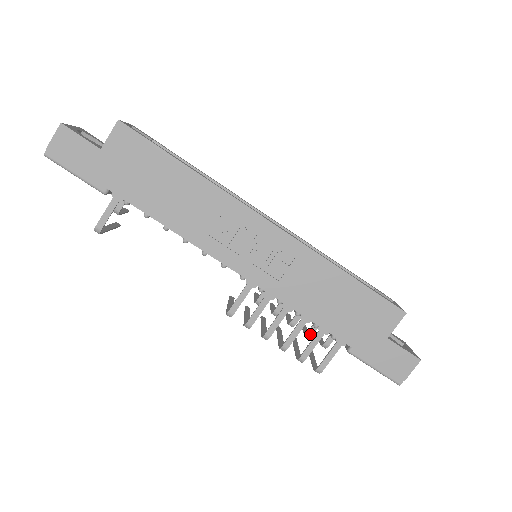
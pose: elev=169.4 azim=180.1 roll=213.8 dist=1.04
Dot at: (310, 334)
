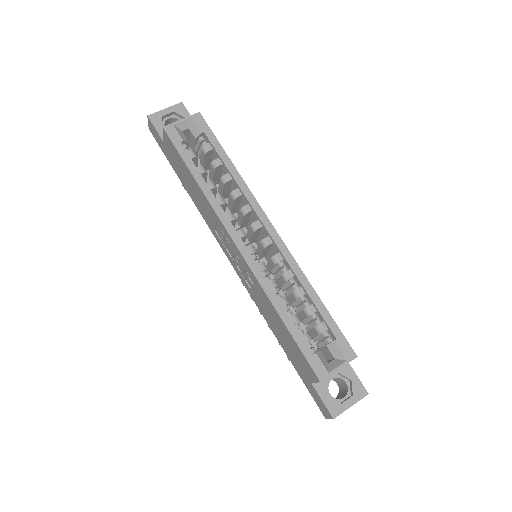
Dot at: occluded
